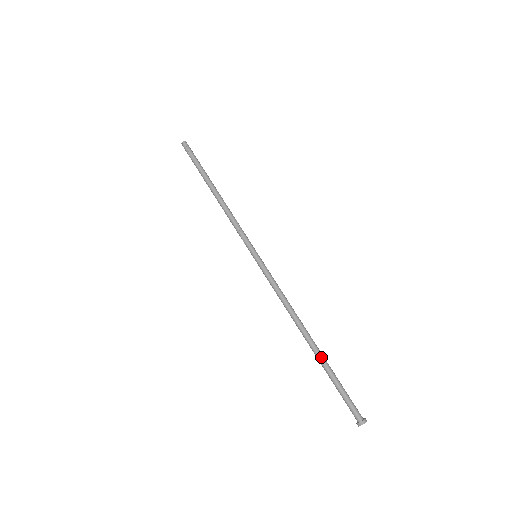
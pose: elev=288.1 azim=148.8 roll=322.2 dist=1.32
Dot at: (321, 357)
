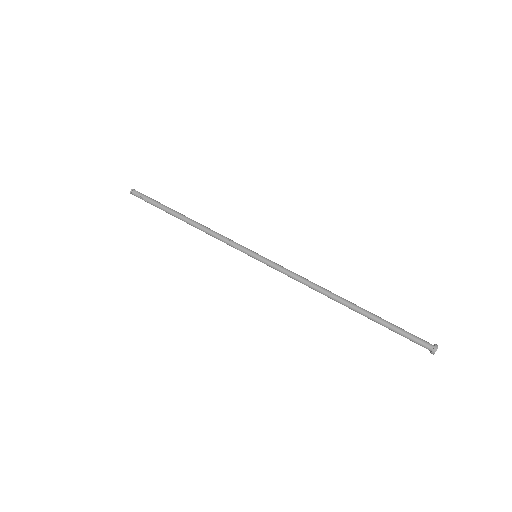
Dot at: (366, 312)
